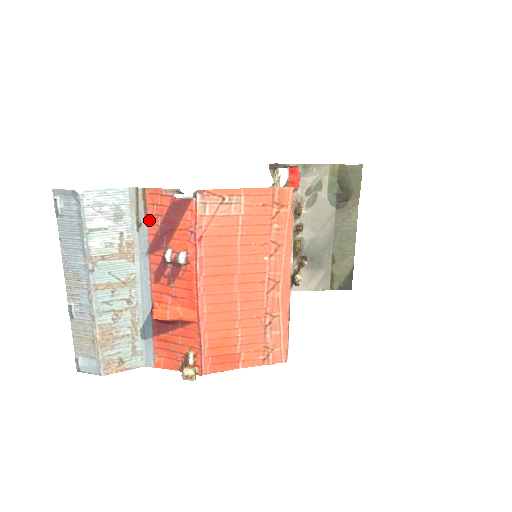
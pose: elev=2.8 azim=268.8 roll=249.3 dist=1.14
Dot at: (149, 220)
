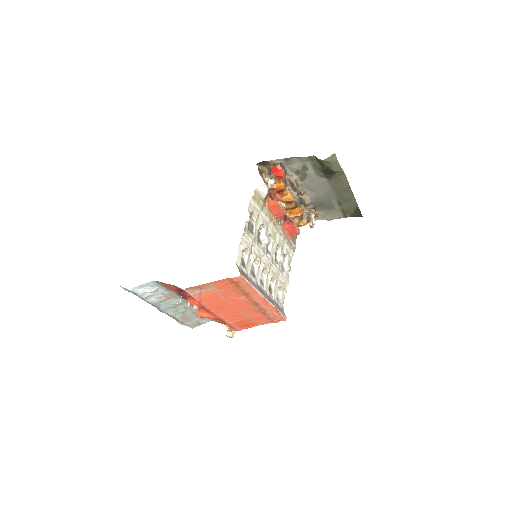
Dot at: (171, 289)
